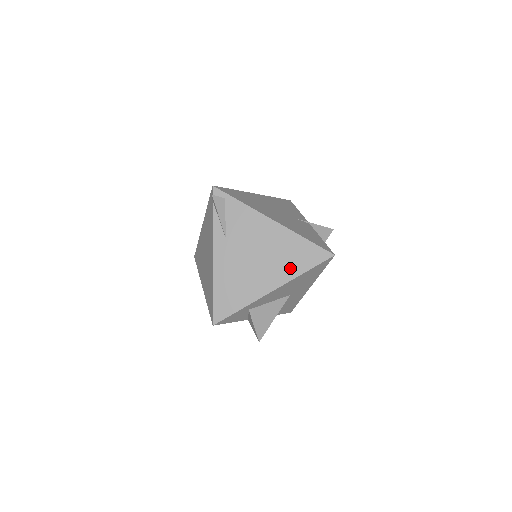
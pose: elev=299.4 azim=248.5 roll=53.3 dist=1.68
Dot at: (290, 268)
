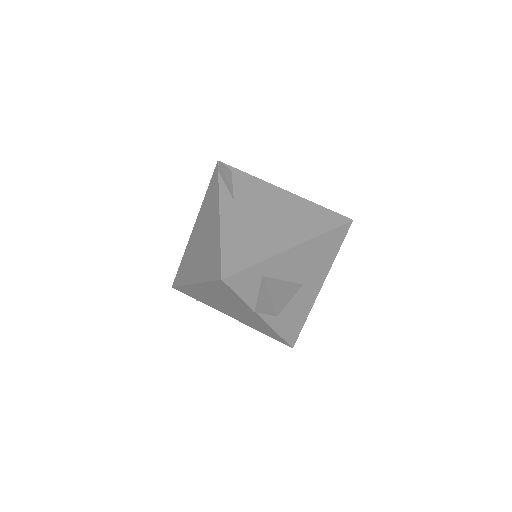
Dot at: (308, 228)
